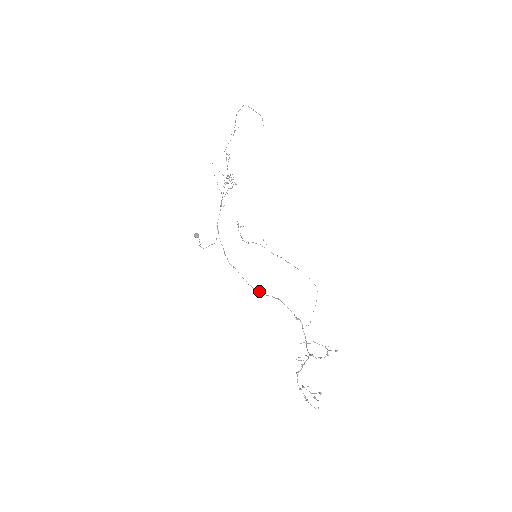
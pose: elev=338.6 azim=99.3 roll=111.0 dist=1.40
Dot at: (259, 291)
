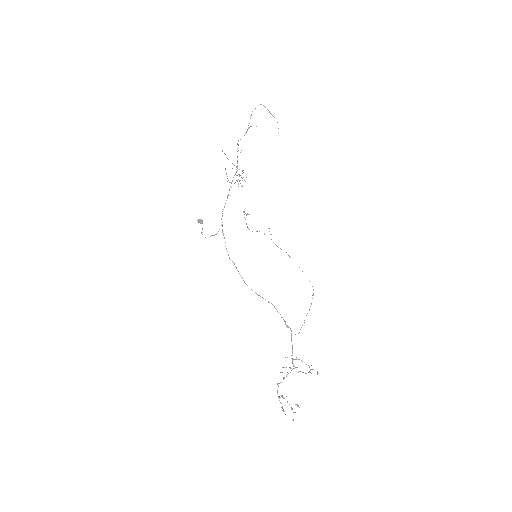
Dot at: occluded
